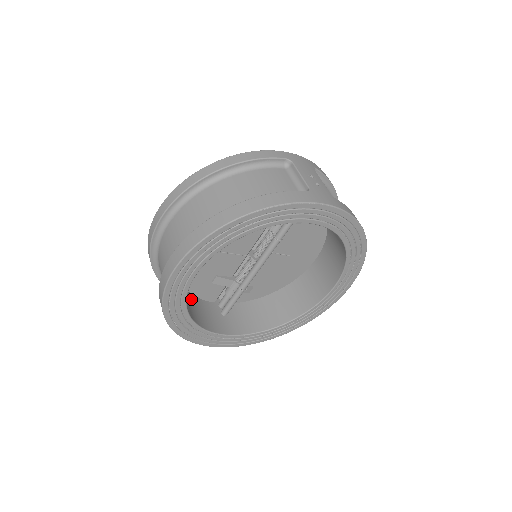
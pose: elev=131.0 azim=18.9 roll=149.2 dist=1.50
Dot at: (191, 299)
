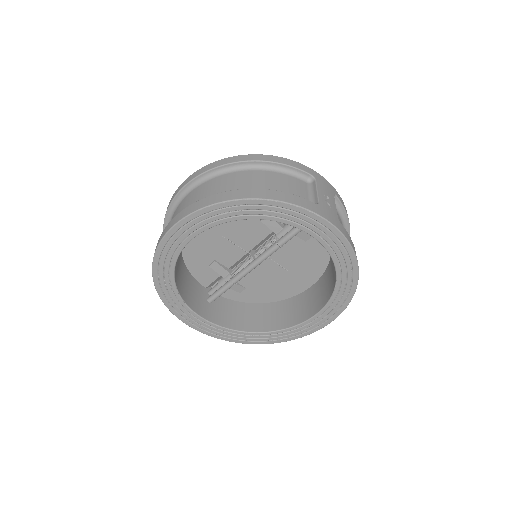
Dot at: (185, 272)
